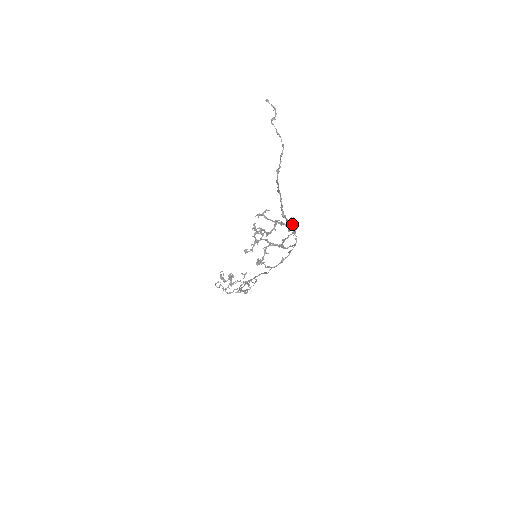
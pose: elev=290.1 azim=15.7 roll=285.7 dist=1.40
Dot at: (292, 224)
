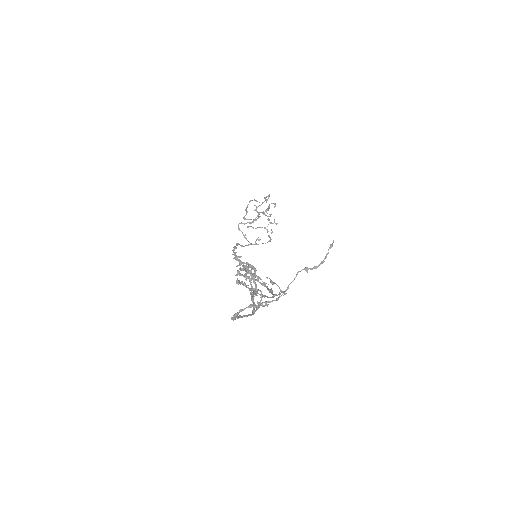
Dot at: occluded
